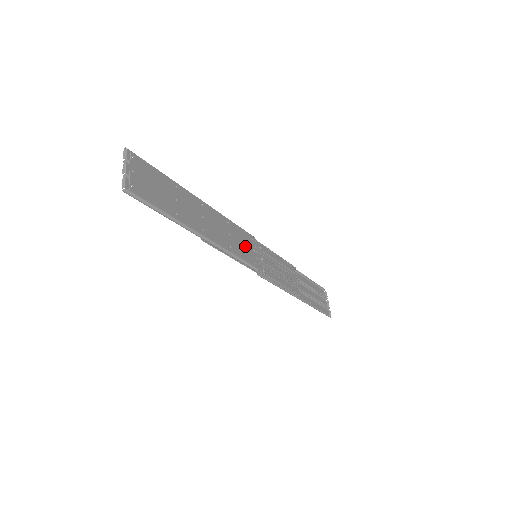
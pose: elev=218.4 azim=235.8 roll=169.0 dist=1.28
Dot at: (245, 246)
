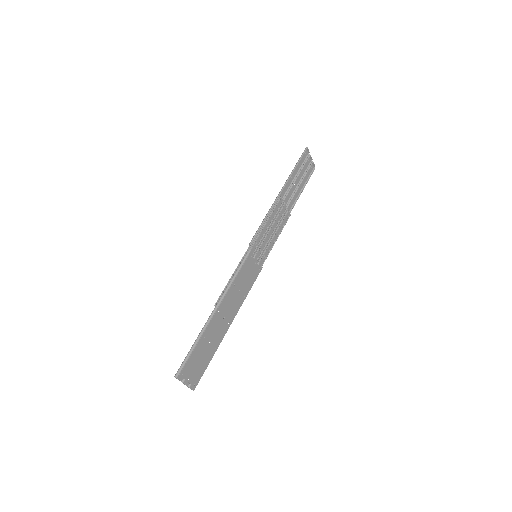
Dot at: (250, 274)
